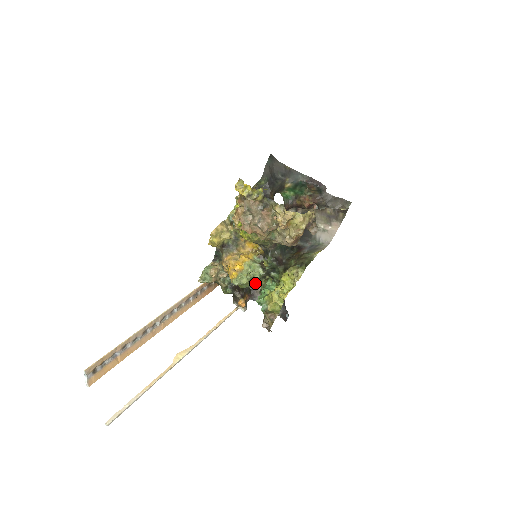
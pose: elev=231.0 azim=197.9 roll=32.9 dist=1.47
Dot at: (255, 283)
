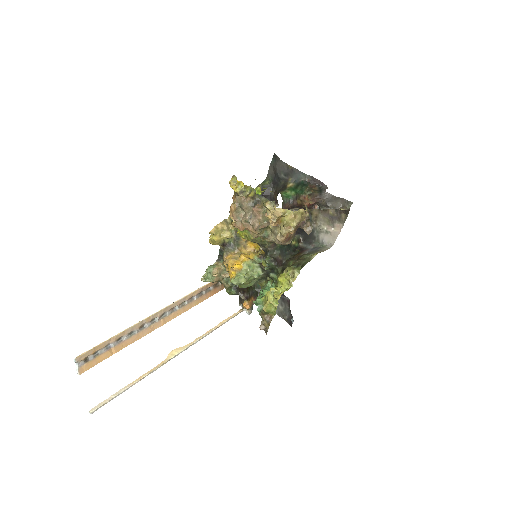
Dot at: occluded
